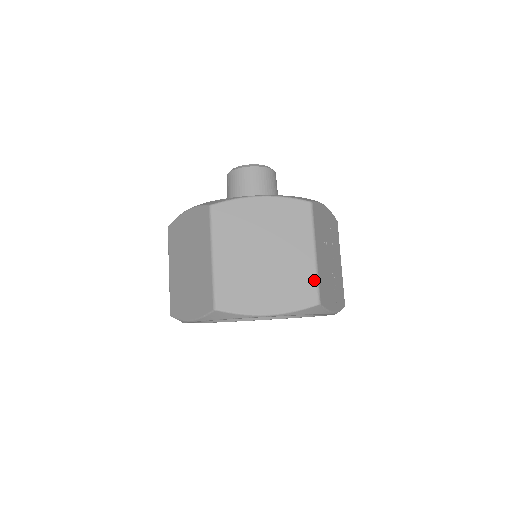
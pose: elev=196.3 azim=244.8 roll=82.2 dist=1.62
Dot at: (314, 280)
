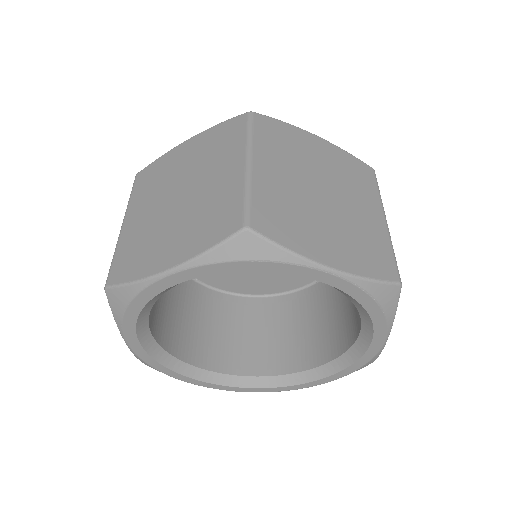
Dot at: (390, 250)
